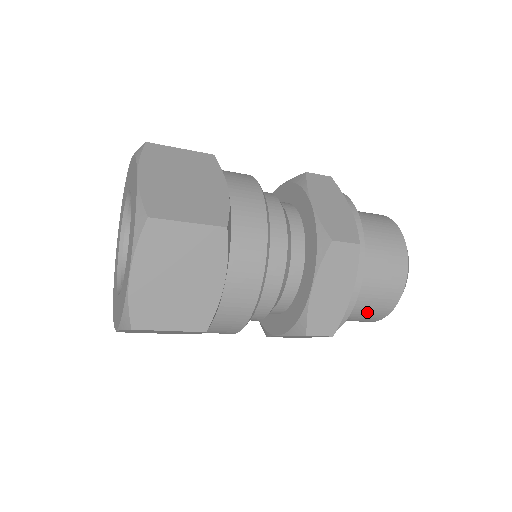
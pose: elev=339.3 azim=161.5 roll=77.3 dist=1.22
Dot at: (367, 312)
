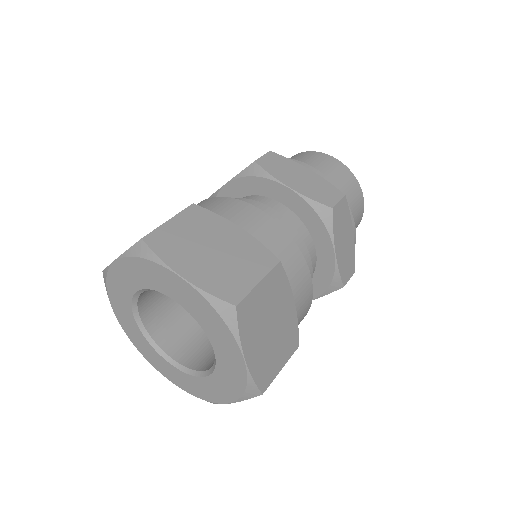
Dot at: occluded
